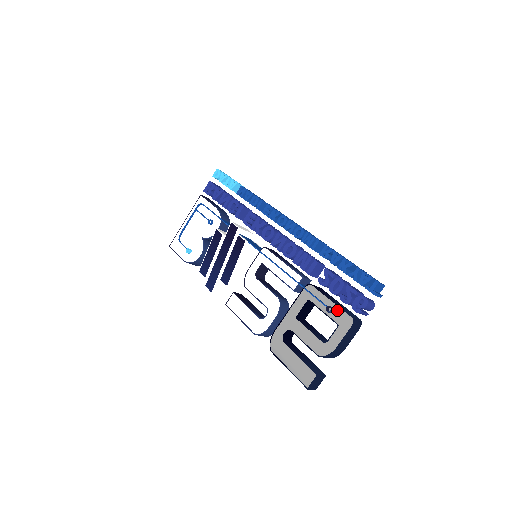
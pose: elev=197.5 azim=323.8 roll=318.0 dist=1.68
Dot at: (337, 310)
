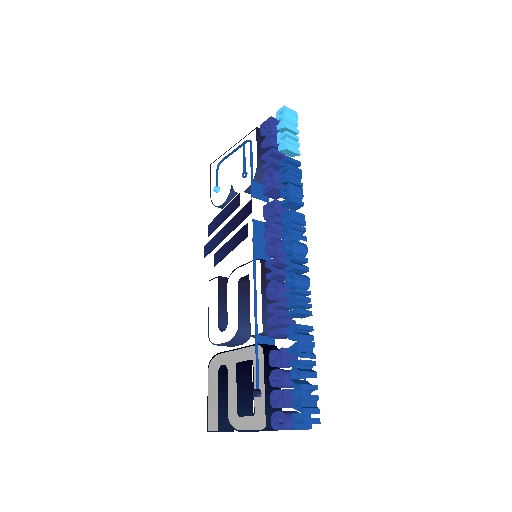
Dot at: (262, 401)
